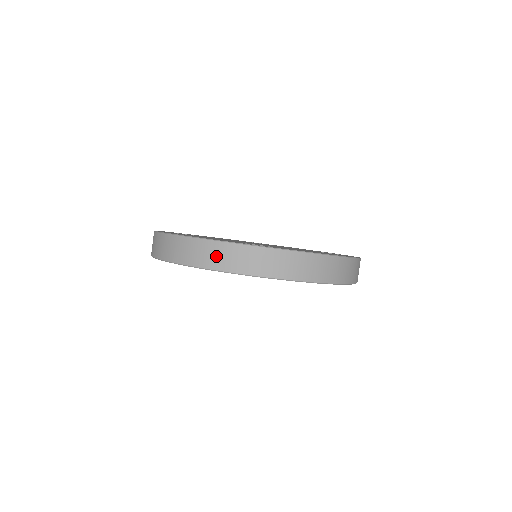
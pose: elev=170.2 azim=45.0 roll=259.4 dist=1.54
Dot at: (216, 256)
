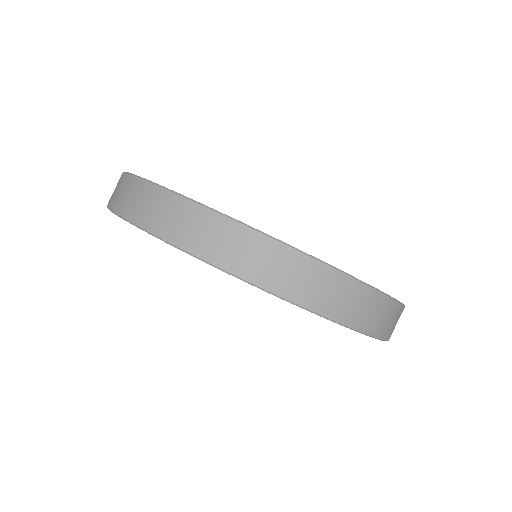
Dot at: (115, 190)
